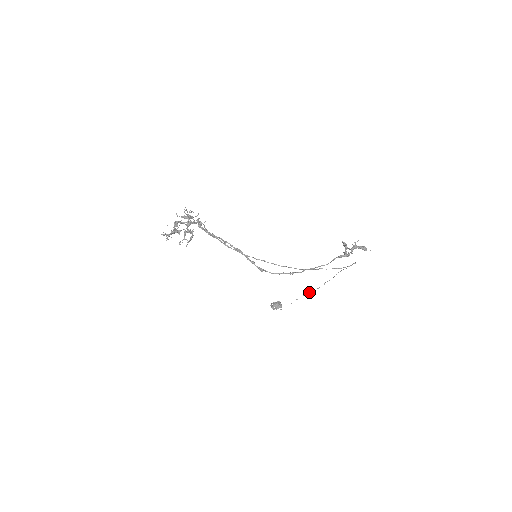
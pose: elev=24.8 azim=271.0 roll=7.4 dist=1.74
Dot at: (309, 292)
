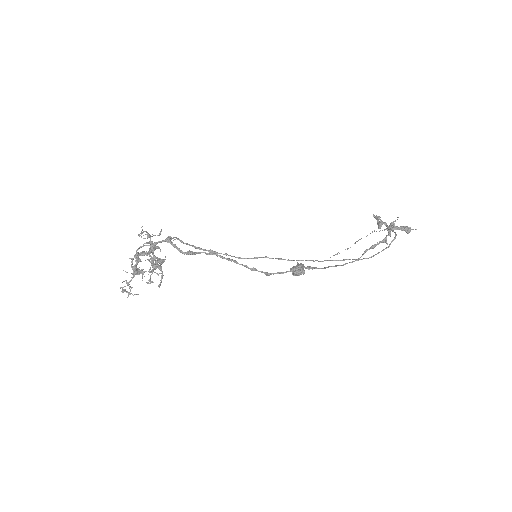
Dot at: occluded
